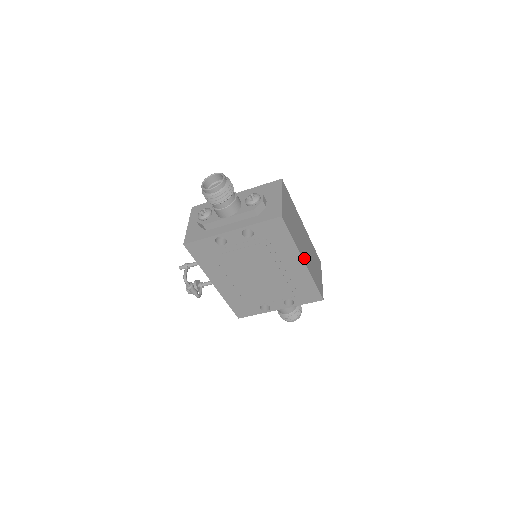
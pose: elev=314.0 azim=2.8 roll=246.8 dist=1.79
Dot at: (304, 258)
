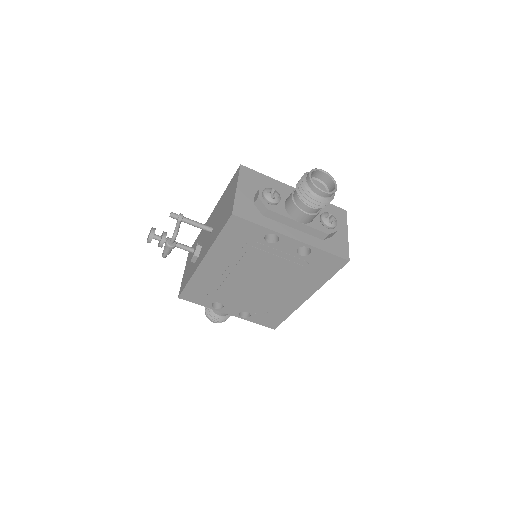
Dot at: occluded
